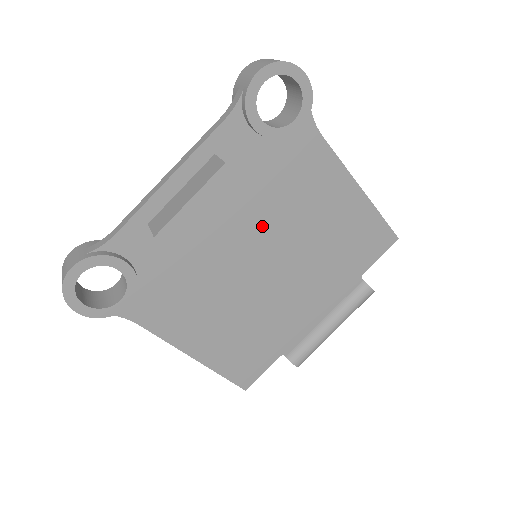
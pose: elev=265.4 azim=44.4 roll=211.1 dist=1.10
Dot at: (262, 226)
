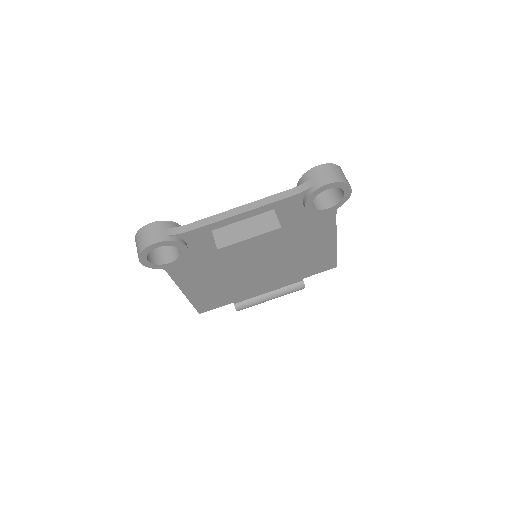
Dot at: (271, 245)
